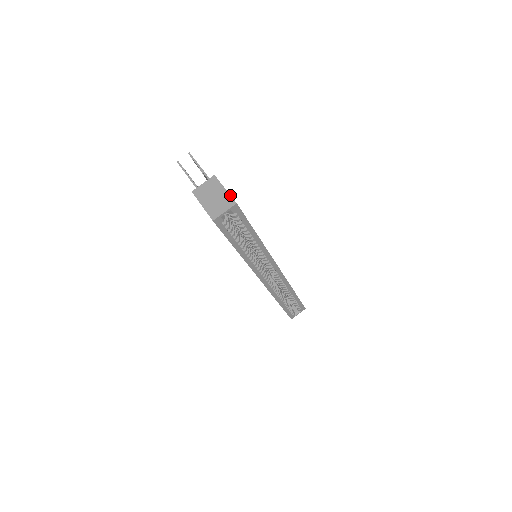
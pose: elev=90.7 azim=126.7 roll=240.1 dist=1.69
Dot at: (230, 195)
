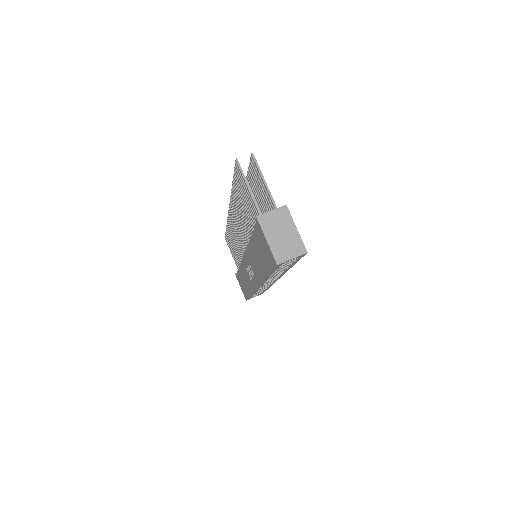
Dot at: occluded
